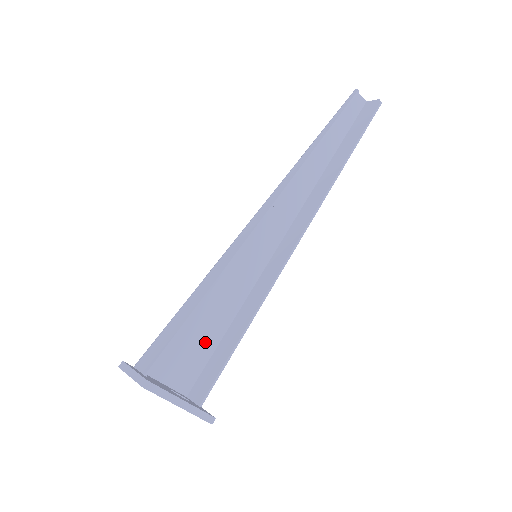
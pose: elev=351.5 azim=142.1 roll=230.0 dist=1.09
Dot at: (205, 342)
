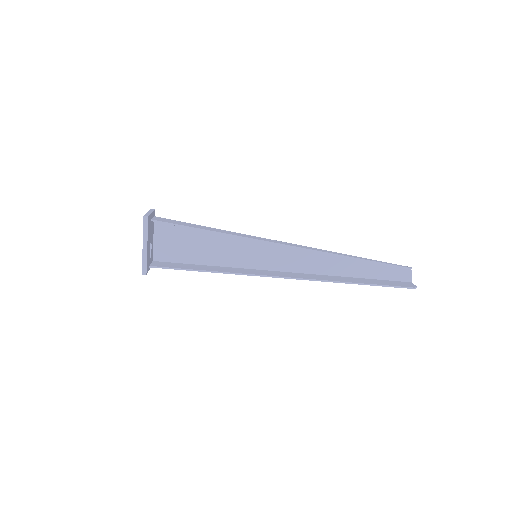
Dot at: (189, 254)
